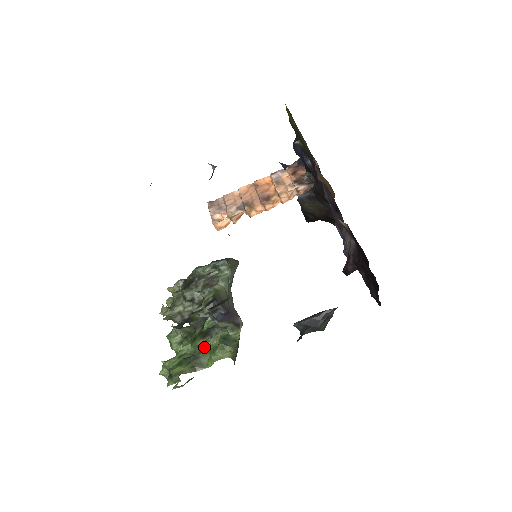
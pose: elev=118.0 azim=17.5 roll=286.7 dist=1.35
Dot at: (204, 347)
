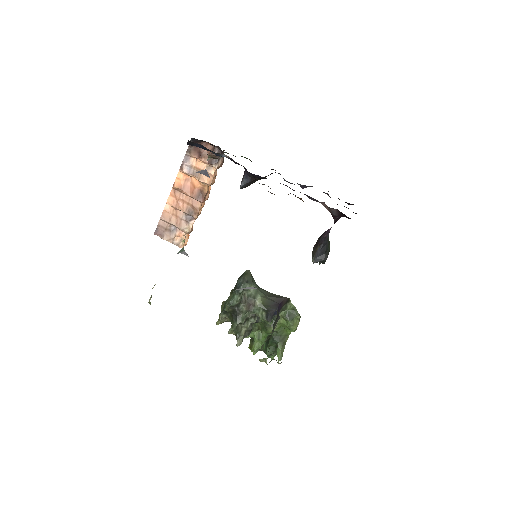
Dot at: (277, 329)
